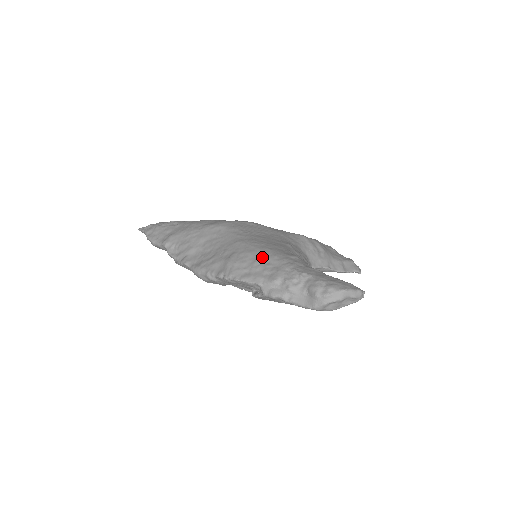
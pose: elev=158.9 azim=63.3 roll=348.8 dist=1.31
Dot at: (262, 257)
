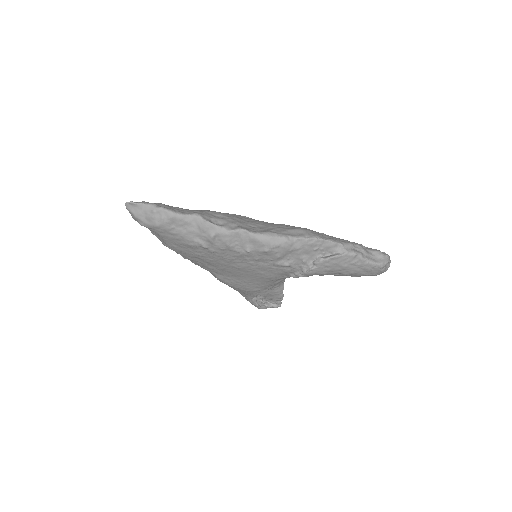
Dot at: occluded
